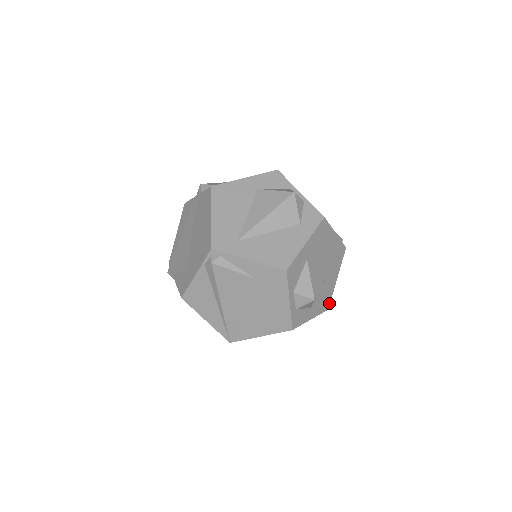
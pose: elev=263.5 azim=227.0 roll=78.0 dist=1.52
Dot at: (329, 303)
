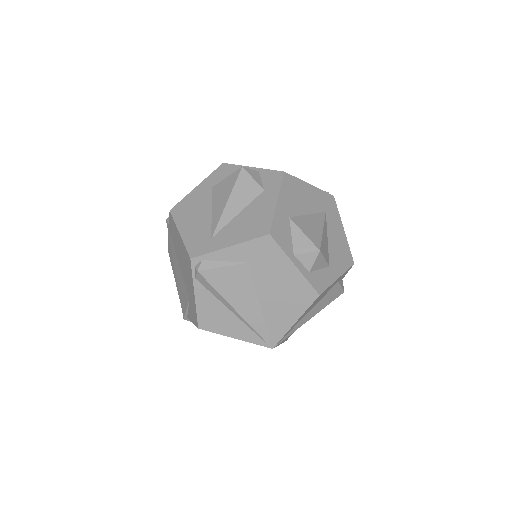
Dot at: (351, 257)
